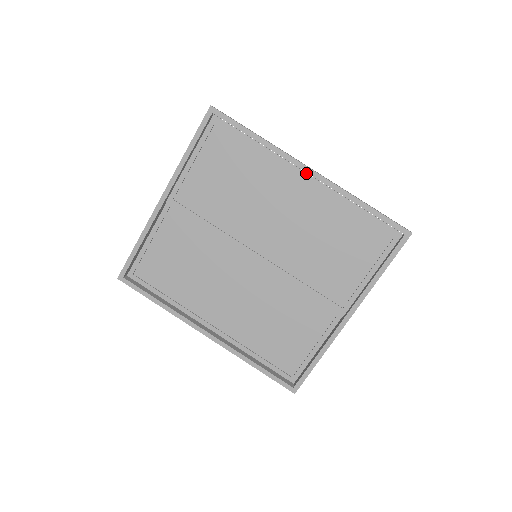
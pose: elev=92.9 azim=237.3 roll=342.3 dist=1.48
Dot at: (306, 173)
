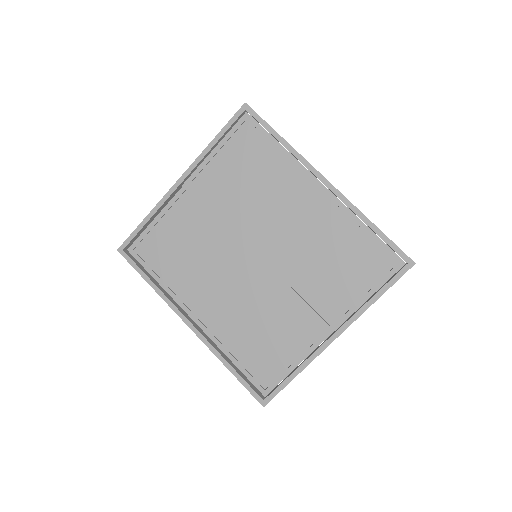
Dot at: (322, 184)
